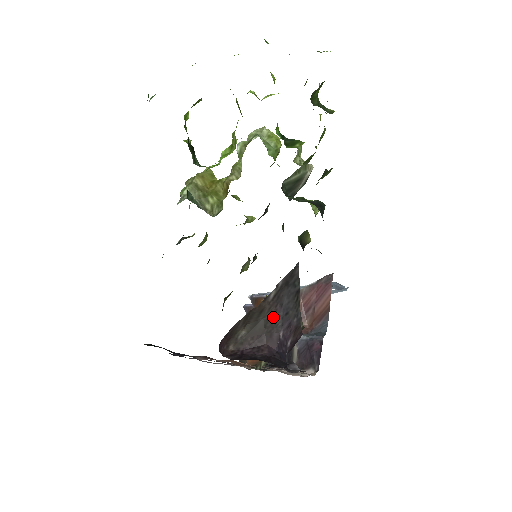
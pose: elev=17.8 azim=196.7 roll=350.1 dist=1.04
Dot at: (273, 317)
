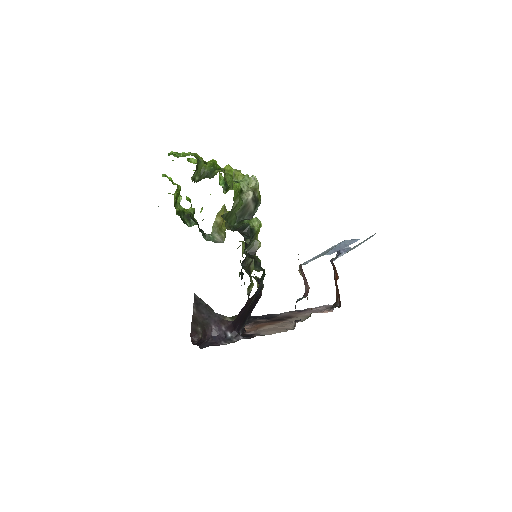
Dot at: (204, 320)
